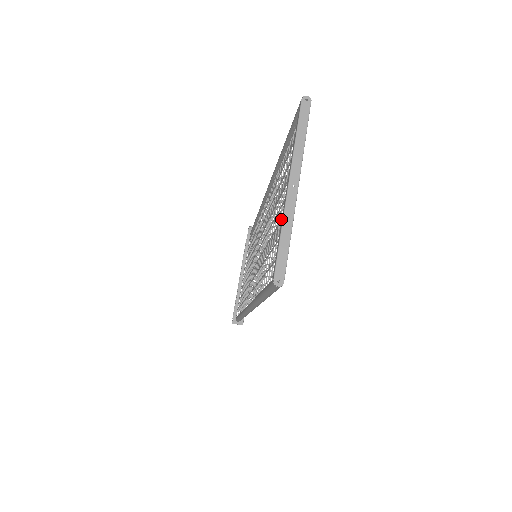
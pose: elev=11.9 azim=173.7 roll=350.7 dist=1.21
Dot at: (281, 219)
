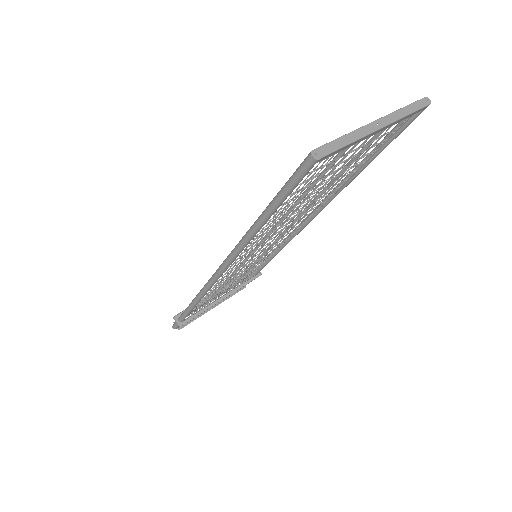
Dot at: occluded
